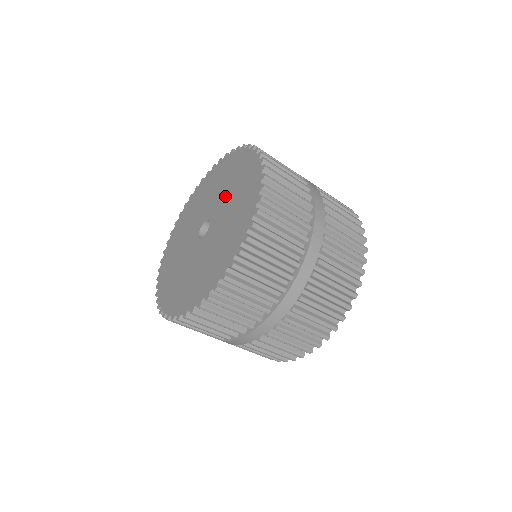
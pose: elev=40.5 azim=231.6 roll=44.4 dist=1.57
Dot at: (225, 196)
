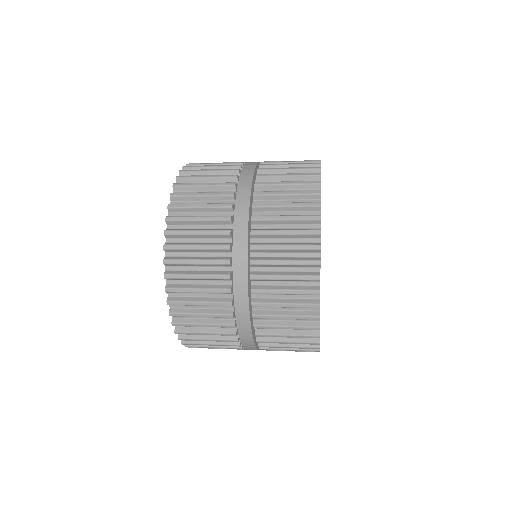
Dot at: occluded
